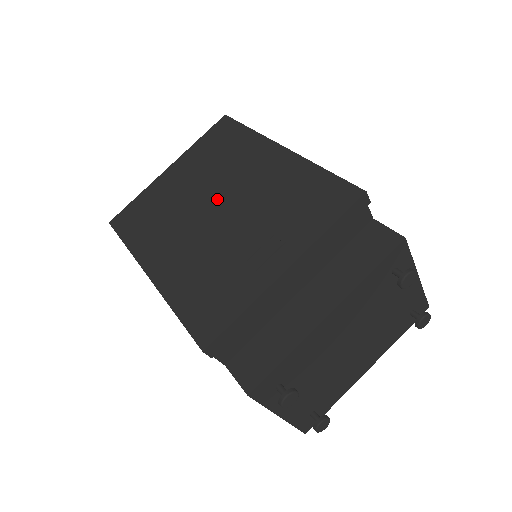
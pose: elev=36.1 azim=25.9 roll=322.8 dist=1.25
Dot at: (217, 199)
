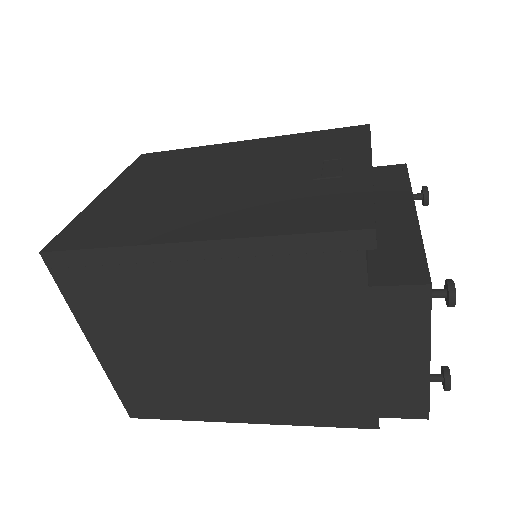
Dot at: (215, 177)
